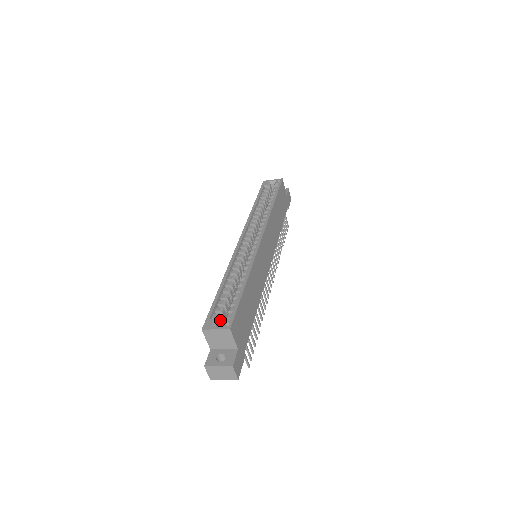
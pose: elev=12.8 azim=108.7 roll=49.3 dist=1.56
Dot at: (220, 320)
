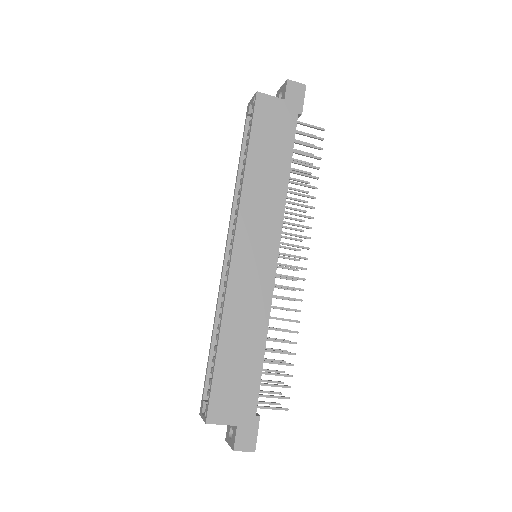
Dot at: occluded
